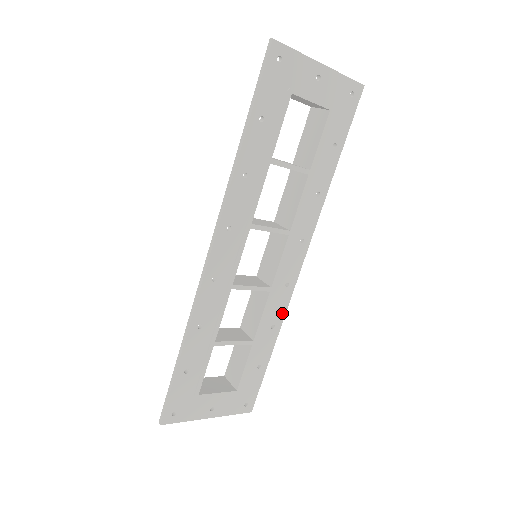
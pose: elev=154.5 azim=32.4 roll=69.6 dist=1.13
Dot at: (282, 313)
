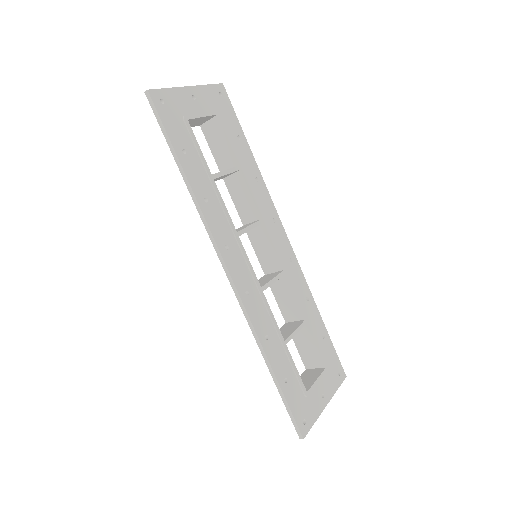
Dot at: (304, 284)
